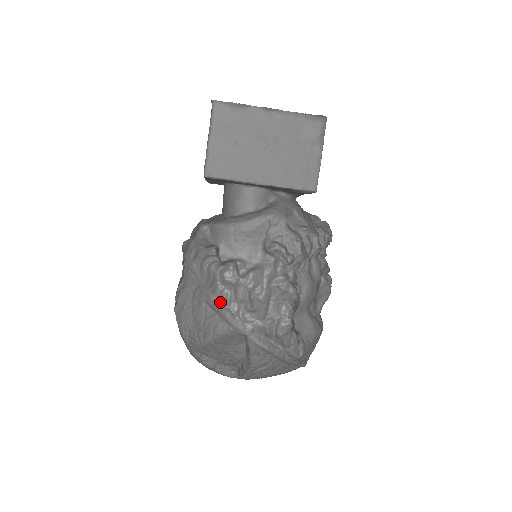
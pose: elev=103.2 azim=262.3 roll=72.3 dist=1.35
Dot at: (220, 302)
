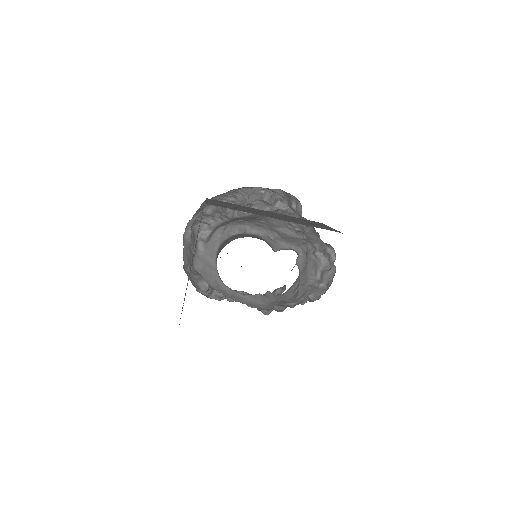
Dot at: occluded
